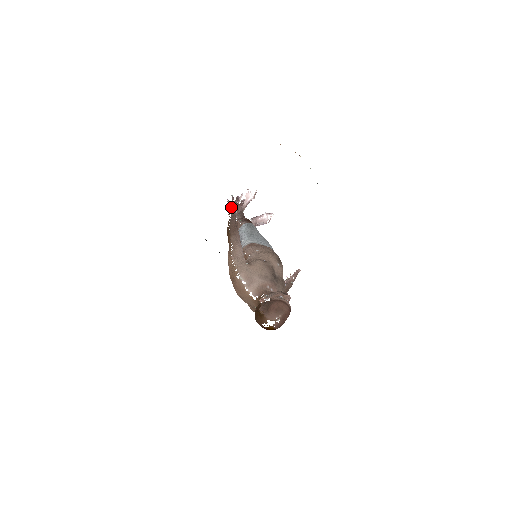
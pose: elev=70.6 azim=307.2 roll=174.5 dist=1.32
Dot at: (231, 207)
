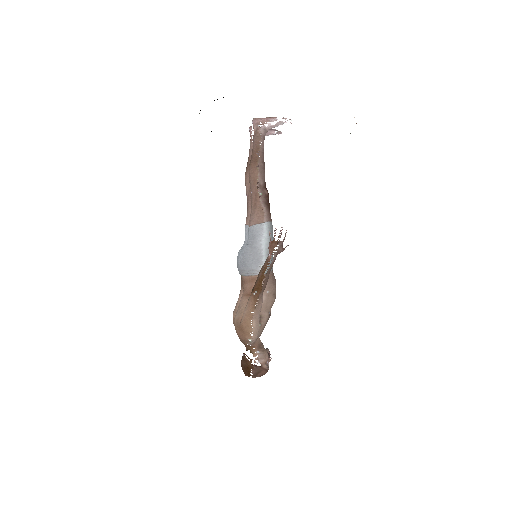
Dot at: (276, 249)
